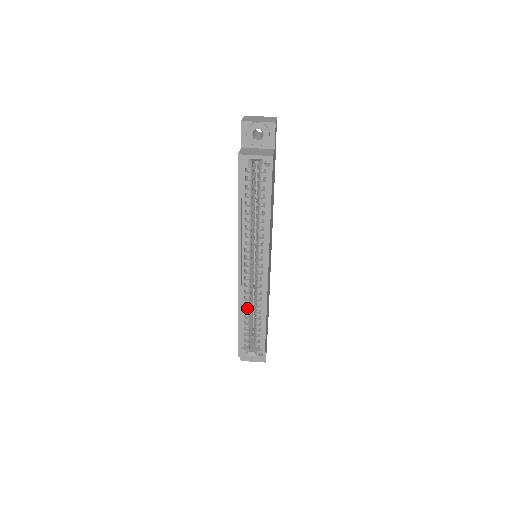
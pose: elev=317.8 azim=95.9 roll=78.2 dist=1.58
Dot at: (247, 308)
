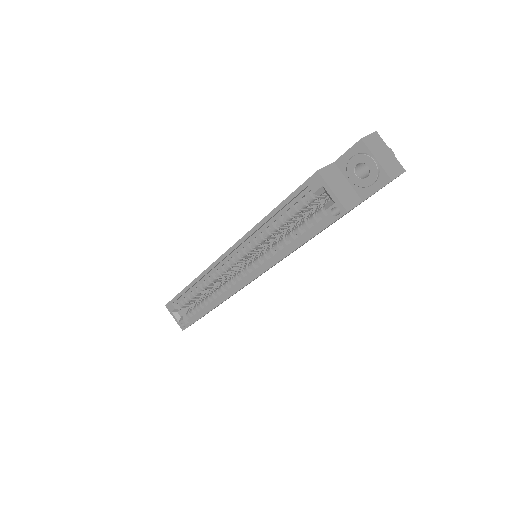
Dot at: (204, 286)
